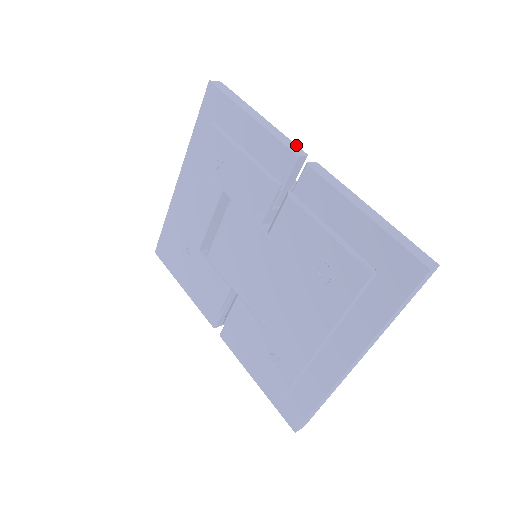
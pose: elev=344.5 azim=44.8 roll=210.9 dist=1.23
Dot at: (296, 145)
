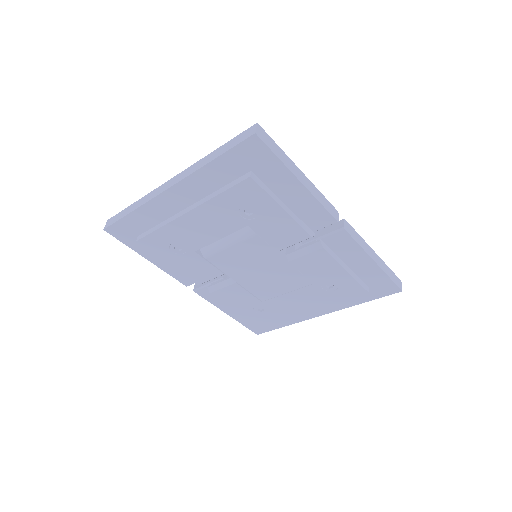
Dot at: (330, 203)
